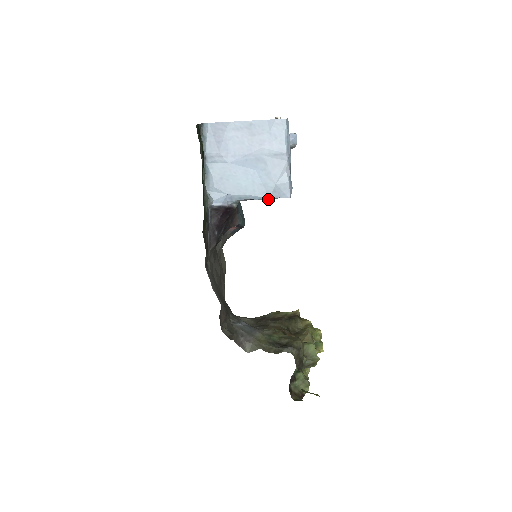
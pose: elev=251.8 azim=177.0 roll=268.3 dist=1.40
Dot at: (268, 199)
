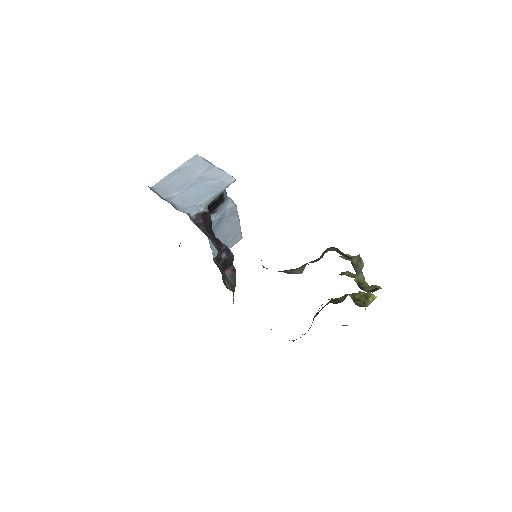
Dot at: (223, 189)
